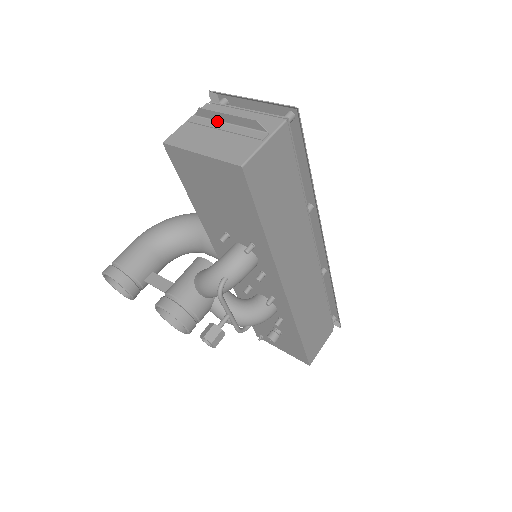
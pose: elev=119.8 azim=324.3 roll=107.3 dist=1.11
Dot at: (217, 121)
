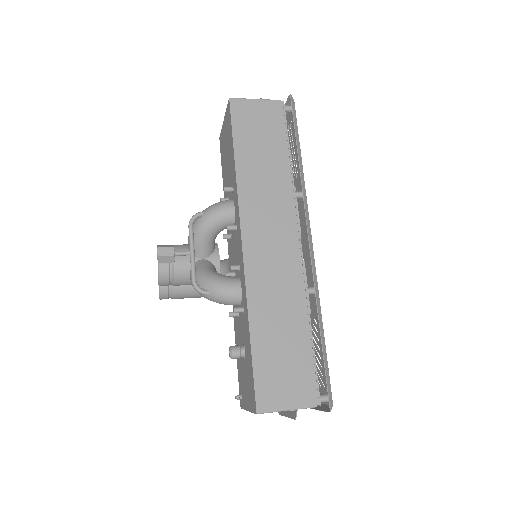
Dot at: occluded
